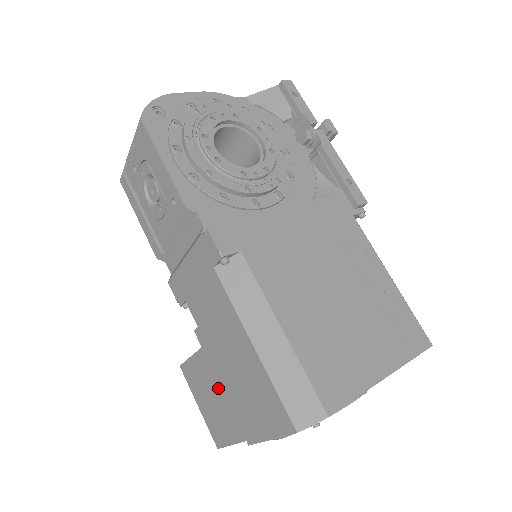
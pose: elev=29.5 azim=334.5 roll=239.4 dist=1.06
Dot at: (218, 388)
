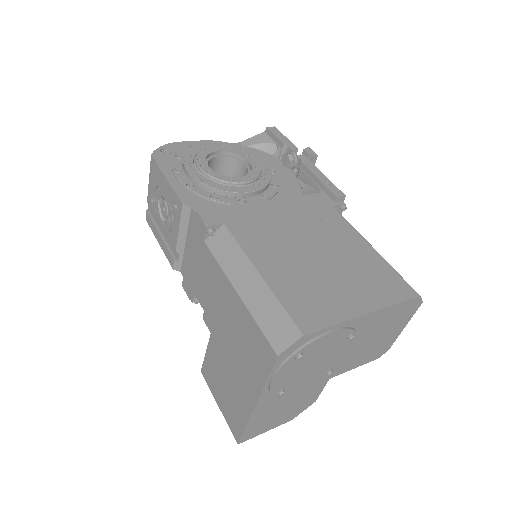
Dot at: (226, 368)
